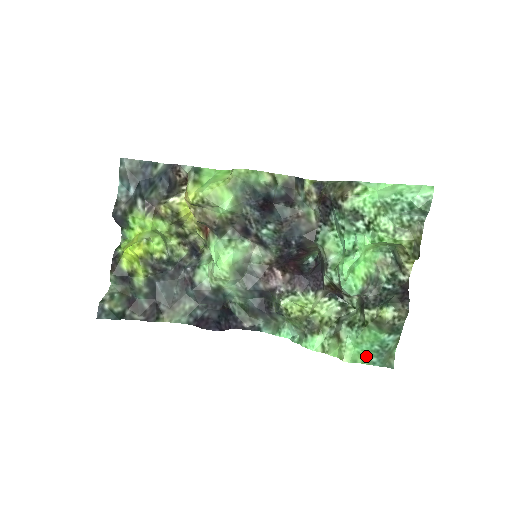
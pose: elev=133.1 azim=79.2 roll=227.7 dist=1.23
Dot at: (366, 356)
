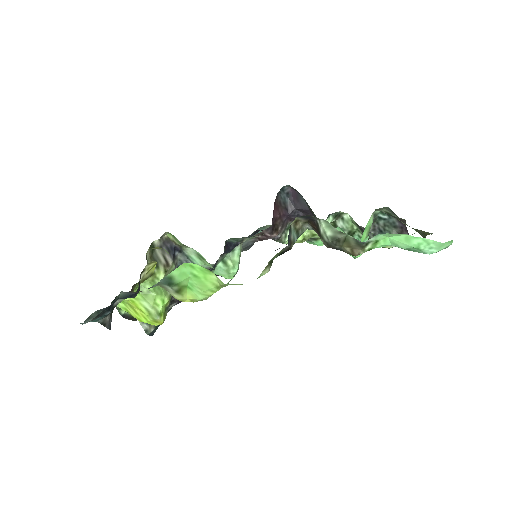
Dot at: occluded
